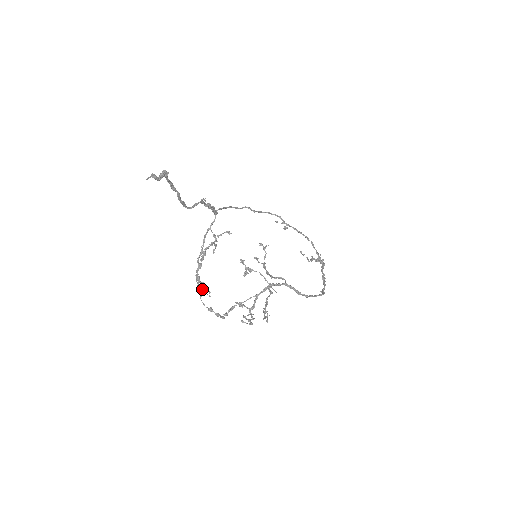
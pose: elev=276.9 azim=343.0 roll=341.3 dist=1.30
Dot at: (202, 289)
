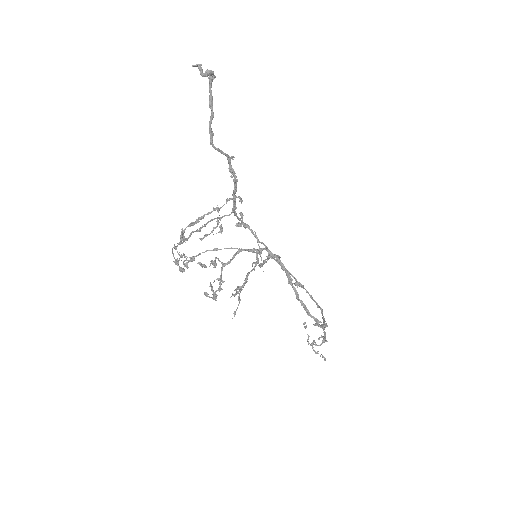
Dot at: (180, 235)
